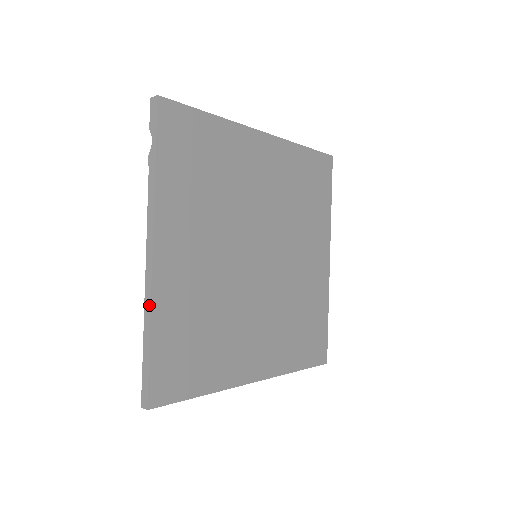
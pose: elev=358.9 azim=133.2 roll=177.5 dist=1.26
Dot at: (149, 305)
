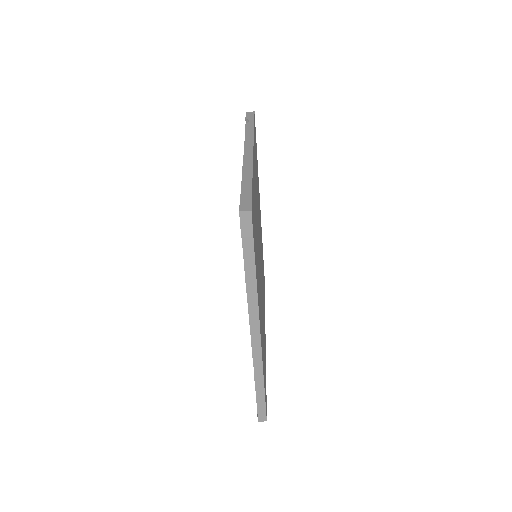
Dot at: (250, 166)
